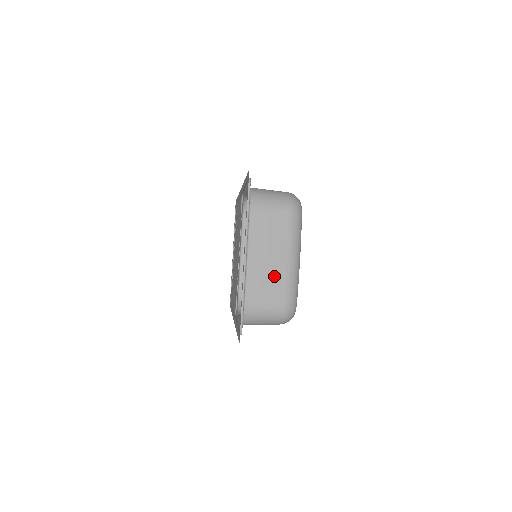
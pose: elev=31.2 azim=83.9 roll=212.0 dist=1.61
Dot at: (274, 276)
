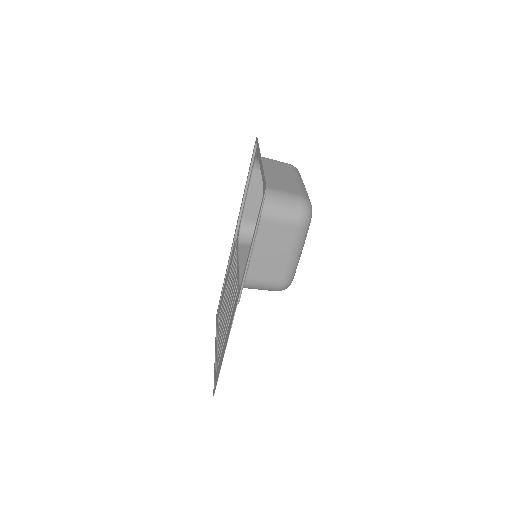
Dot at: (287, 182)
